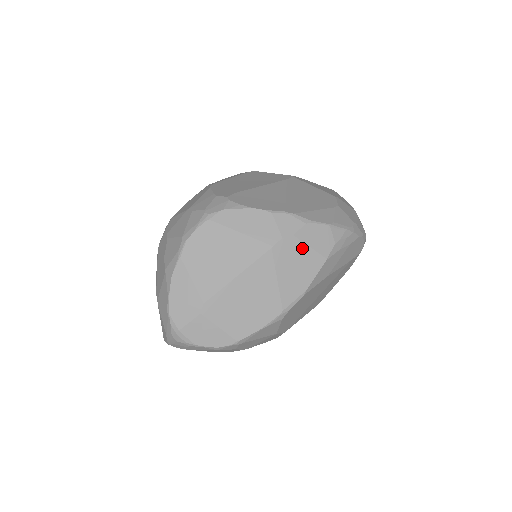
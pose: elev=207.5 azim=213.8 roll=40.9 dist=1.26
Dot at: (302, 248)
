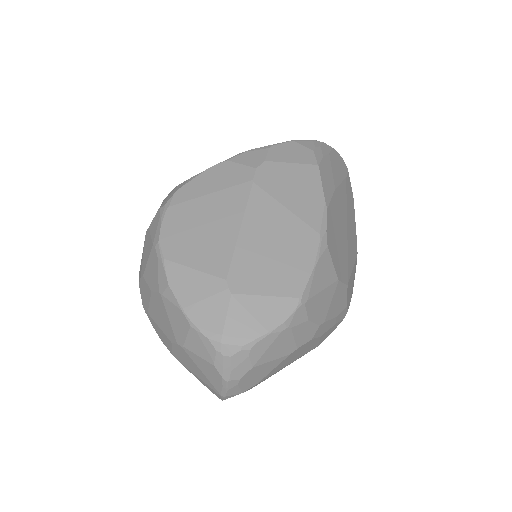
Dot at: (284, 168)
